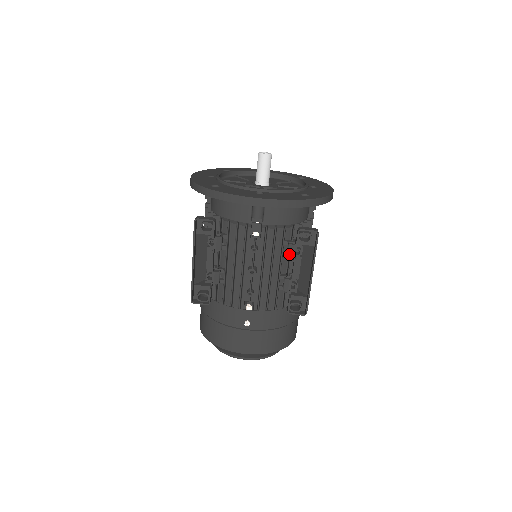
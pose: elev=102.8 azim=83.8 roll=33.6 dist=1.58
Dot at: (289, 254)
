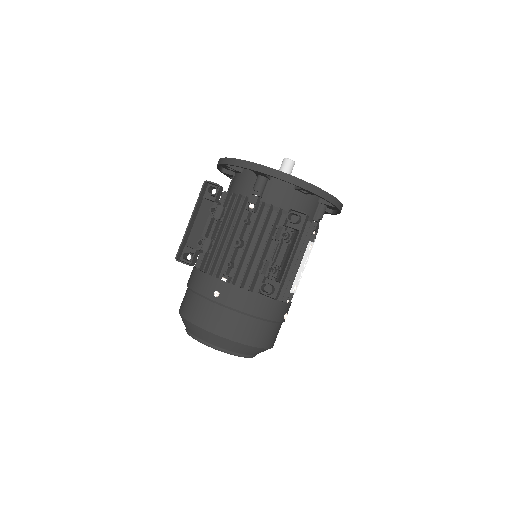
Dot at: (277, 236)
